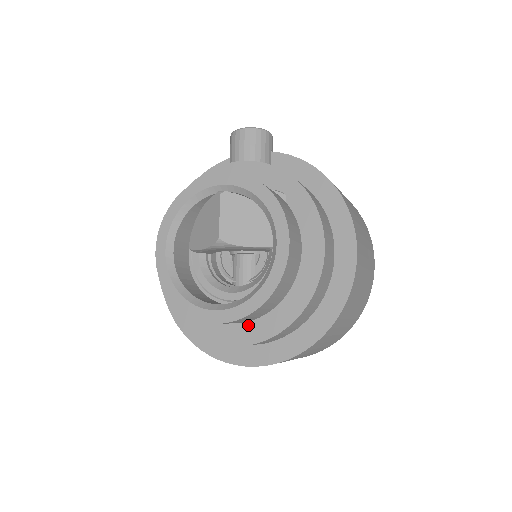
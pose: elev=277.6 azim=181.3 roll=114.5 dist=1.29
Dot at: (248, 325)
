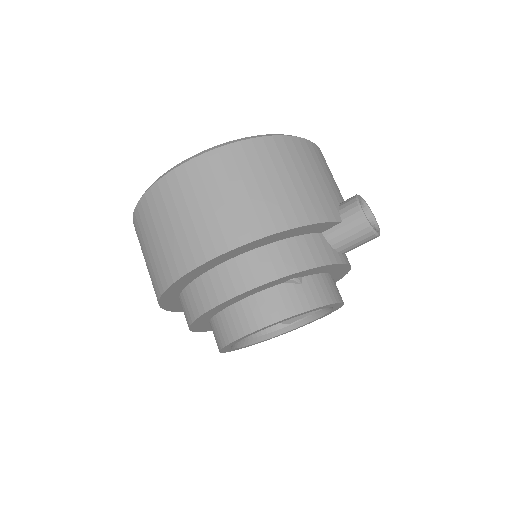
Dot at: occluded
